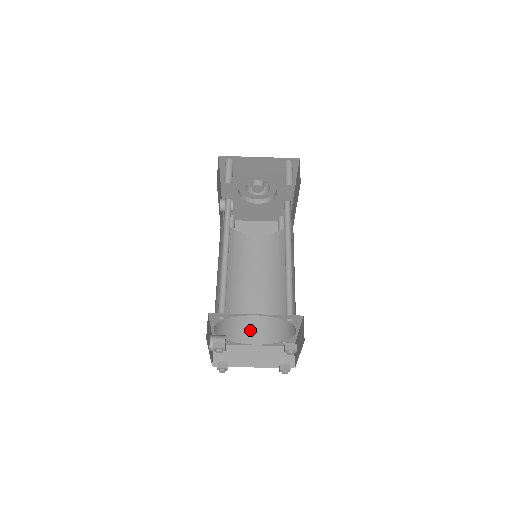
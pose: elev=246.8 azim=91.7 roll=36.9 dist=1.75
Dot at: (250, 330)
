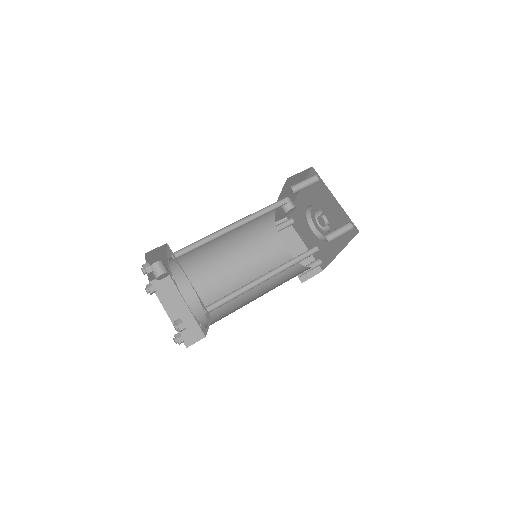
Dot at: (197, 293)
